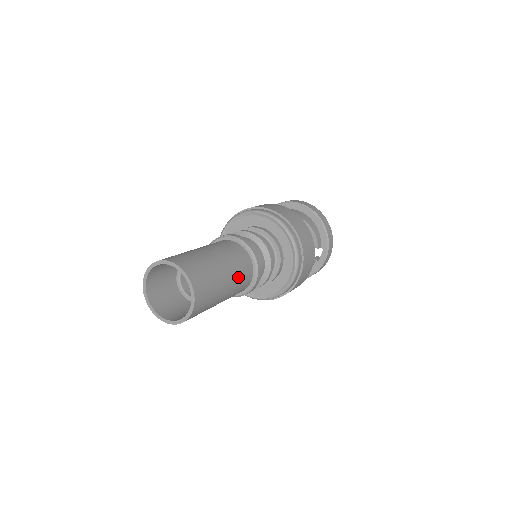
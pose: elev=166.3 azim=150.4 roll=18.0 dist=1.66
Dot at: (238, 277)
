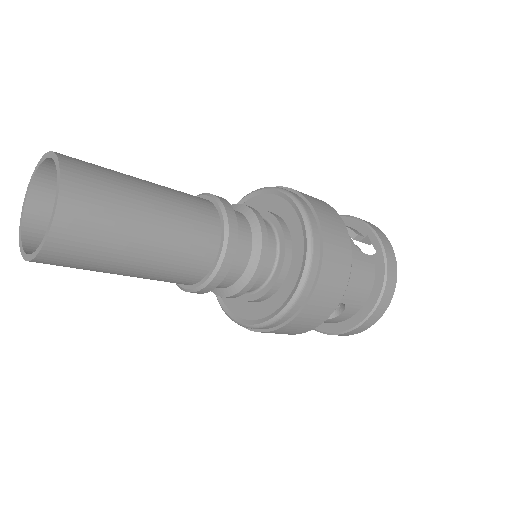
Dot at: (176, 194)
